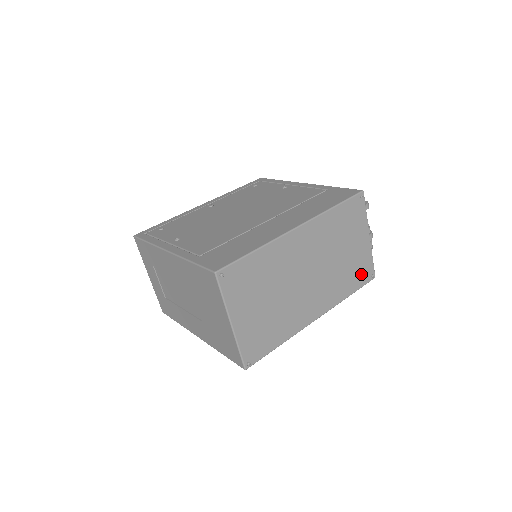
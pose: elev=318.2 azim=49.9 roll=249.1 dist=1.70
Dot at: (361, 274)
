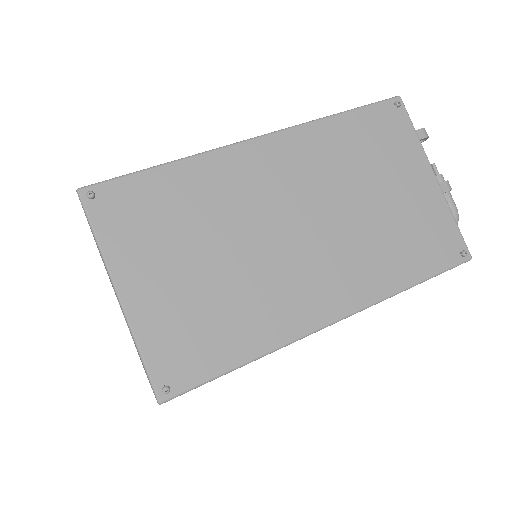
Dot at: (432, 246)
